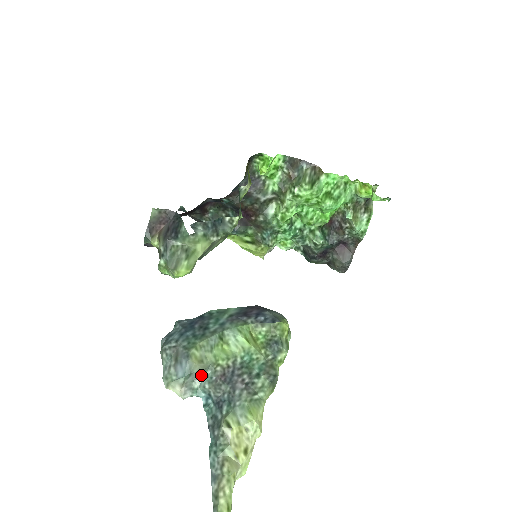
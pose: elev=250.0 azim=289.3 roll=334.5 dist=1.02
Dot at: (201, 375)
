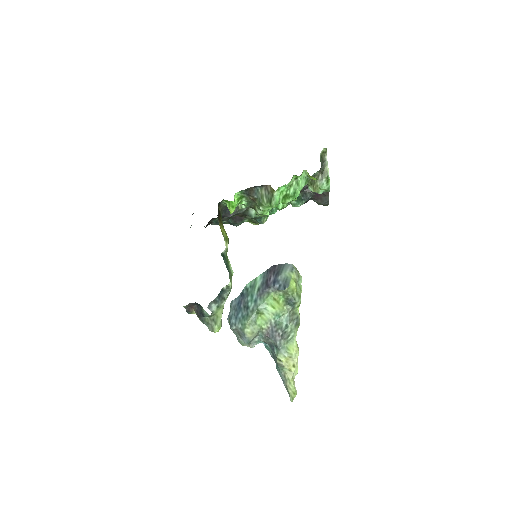
Dot at: (256, 336)
